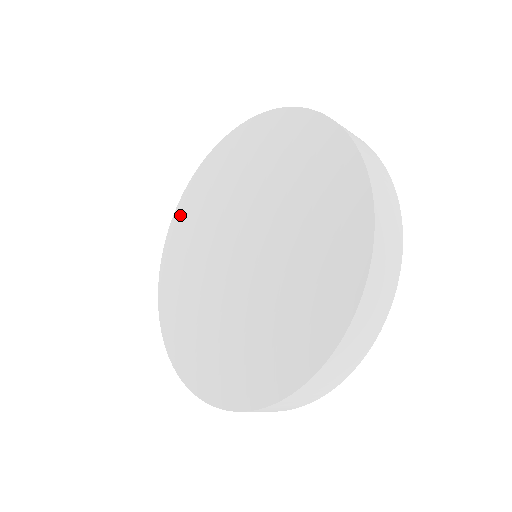
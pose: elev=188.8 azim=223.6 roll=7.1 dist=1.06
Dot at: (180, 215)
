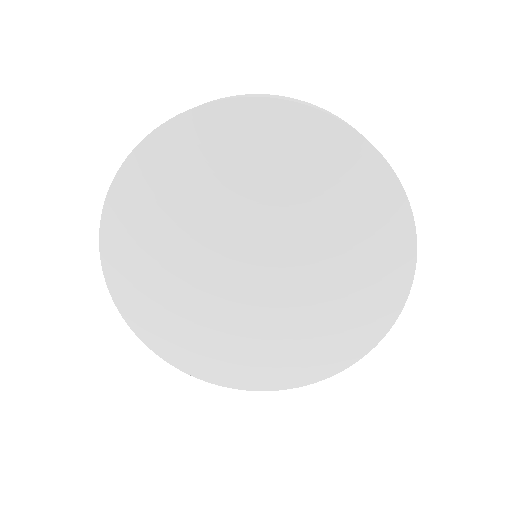
Dot at: (125, 200)
